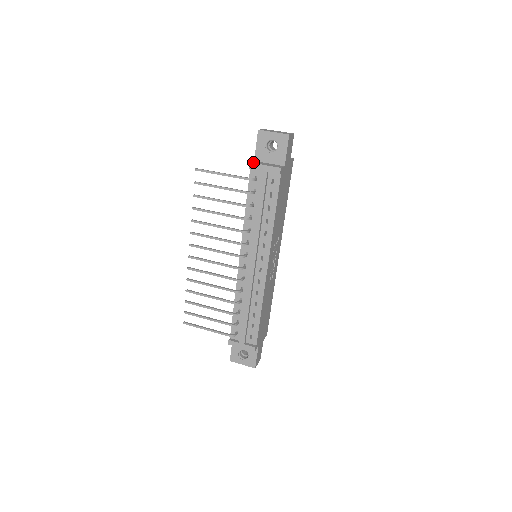
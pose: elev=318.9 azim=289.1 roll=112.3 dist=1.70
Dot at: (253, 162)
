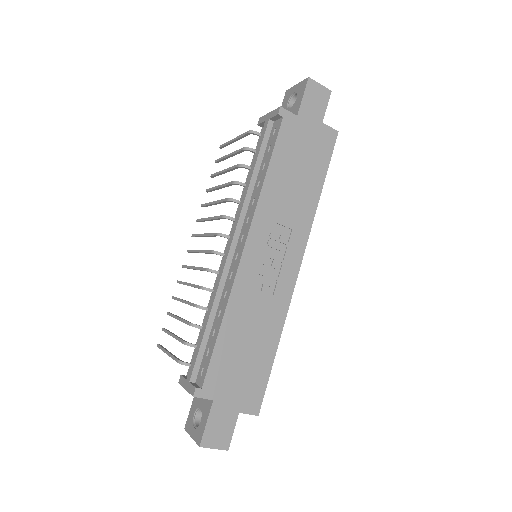
Dot at: occluded
